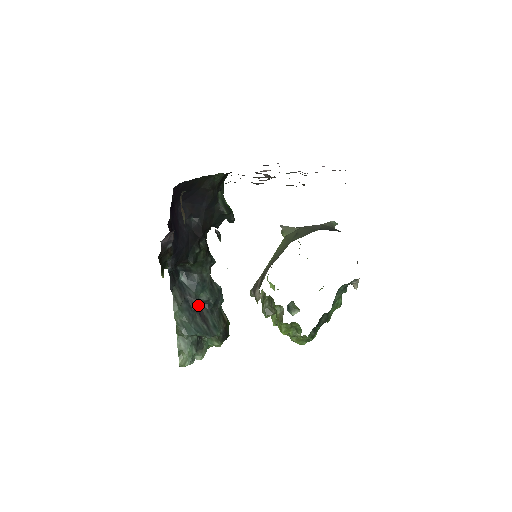
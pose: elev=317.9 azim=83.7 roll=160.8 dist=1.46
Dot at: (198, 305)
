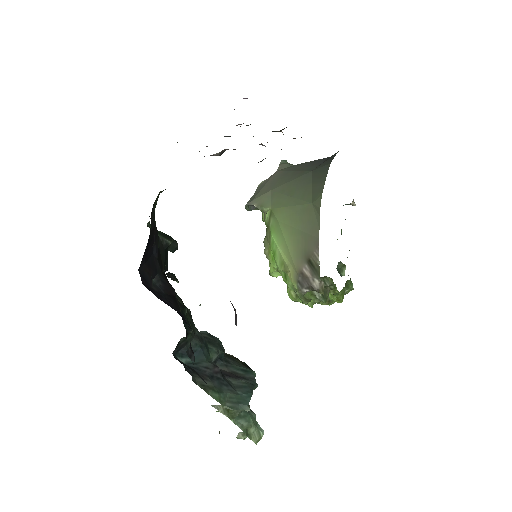
Dot at: occluded
